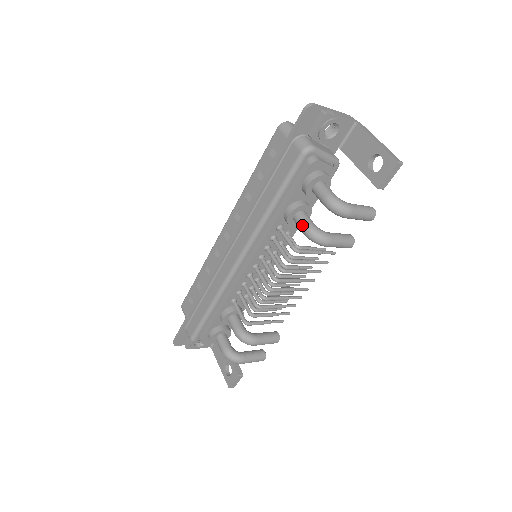
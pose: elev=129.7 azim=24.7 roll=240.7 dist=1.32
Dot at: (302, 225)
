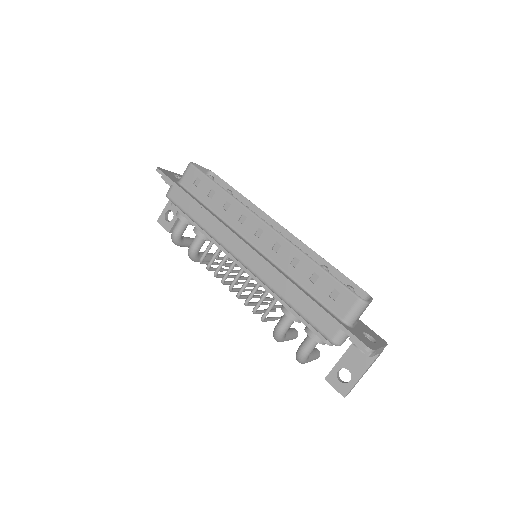
Dot at: (281, 326)
